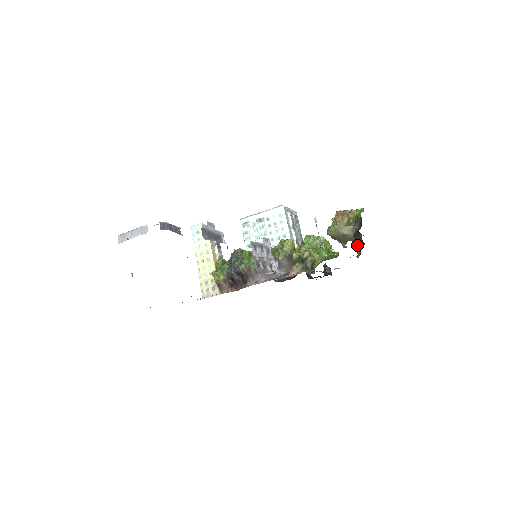
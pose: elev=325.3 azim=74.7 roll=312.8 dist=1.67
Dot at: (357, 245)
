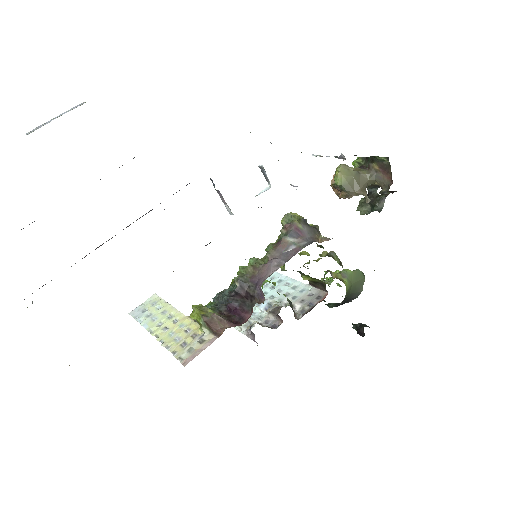
Dot at: (380, 176)
